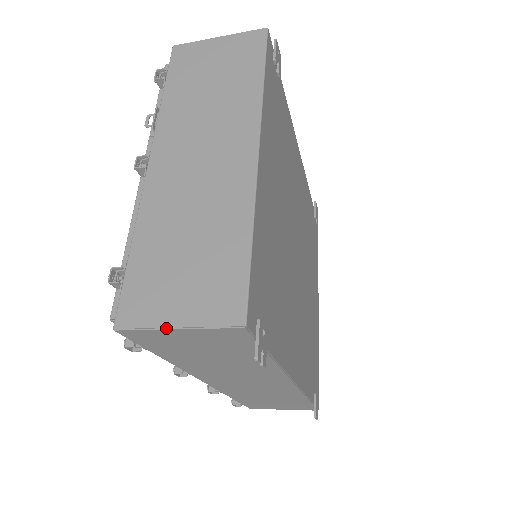
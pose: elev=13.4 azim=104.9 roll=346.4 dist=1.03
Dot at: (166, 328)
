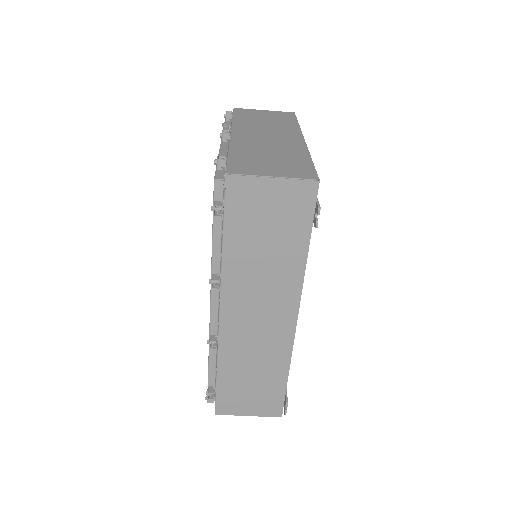
Dot at: (265, 177)
